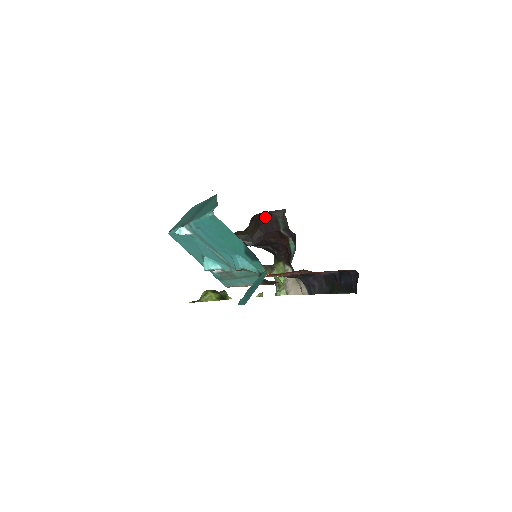
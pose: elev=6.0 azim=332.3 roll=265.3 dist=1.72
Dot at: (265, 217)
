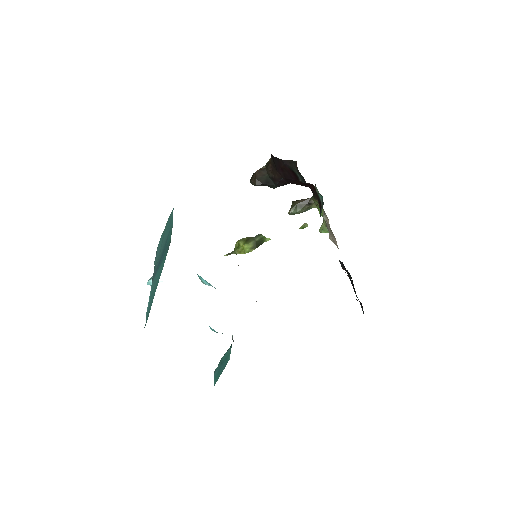
Dot at: (279, 163)
